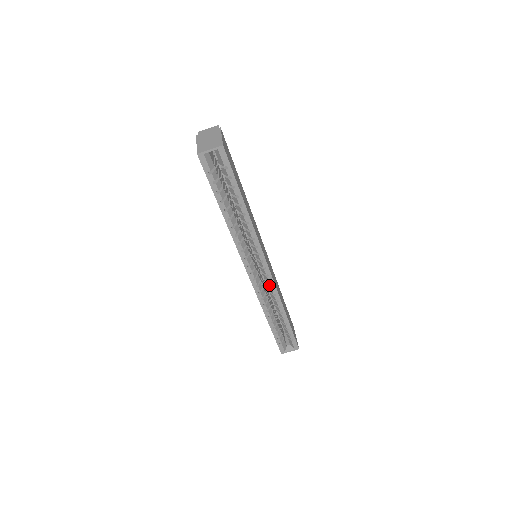
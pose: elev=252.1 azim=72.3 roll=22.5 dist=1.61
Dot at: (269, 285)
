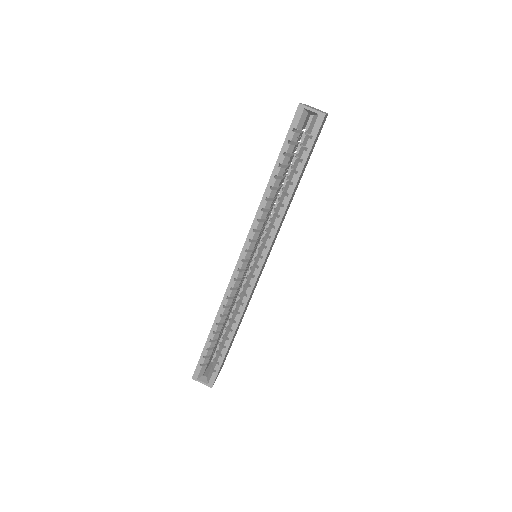
Dot at: (246, 289)
